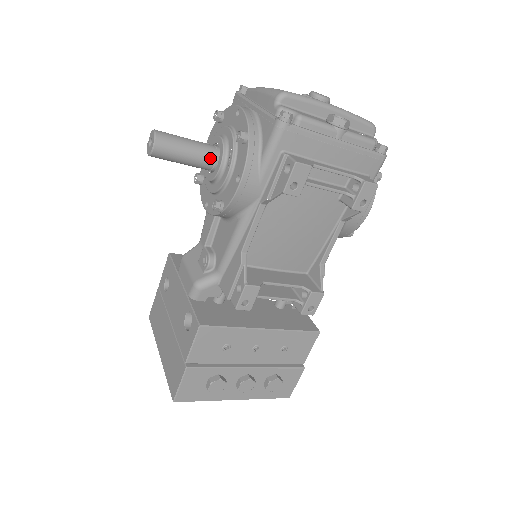
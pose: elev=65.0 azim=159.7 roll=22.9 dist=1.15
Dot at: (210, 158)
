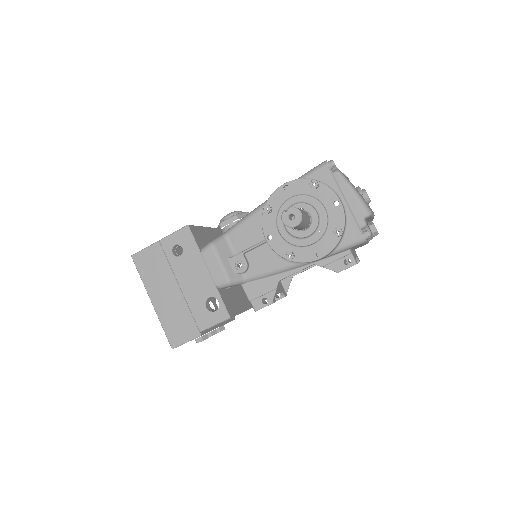
Dot at: (306, 227)
